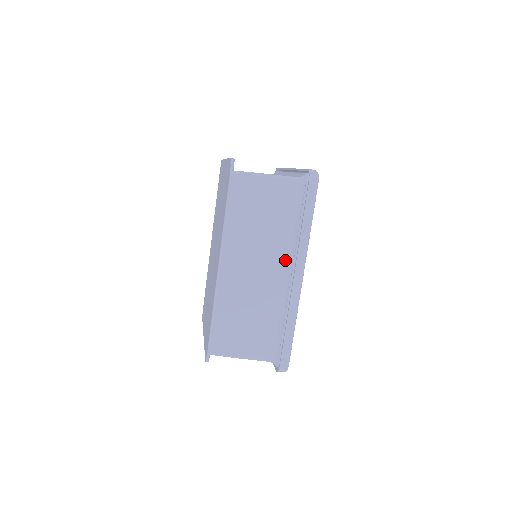
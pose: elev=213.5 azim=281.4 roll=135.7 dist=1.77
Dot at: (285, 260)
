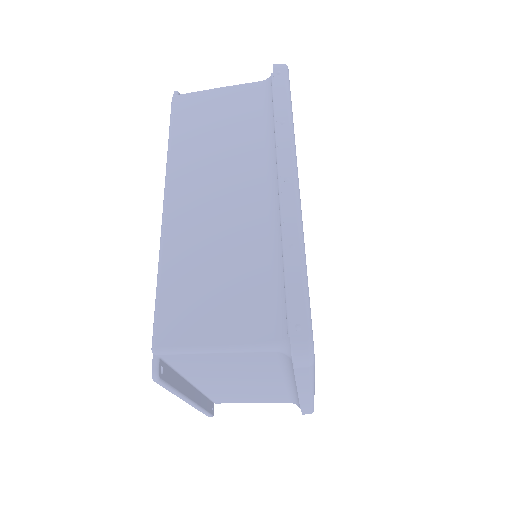
Dot at: (265, 172)
